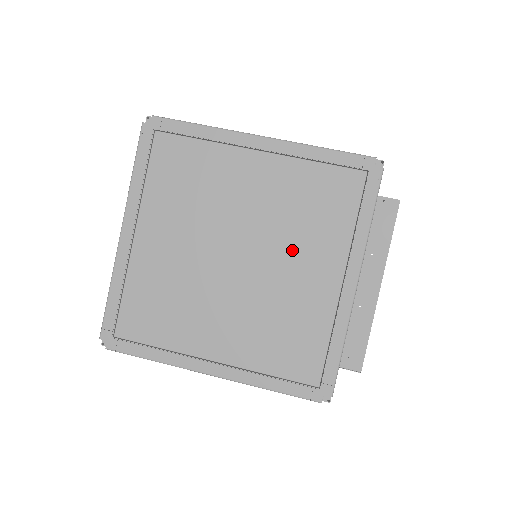
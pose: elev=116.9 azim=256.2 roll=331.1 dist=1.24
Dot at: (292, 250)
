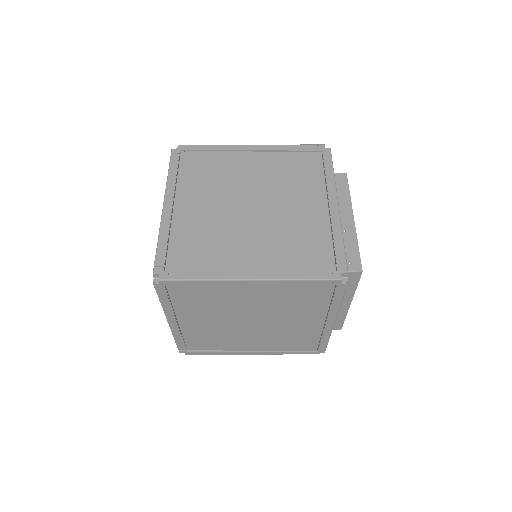
Dot at: (288, 316)
